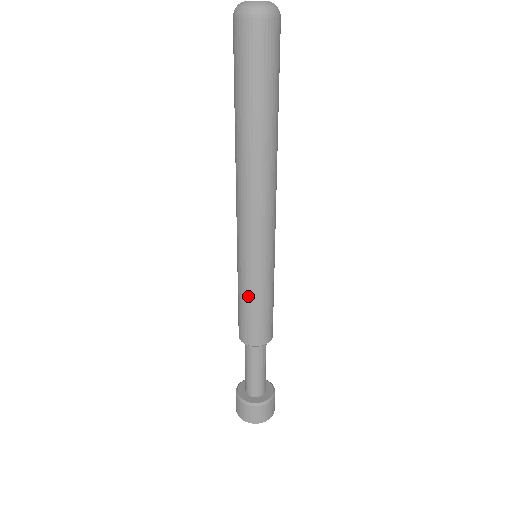
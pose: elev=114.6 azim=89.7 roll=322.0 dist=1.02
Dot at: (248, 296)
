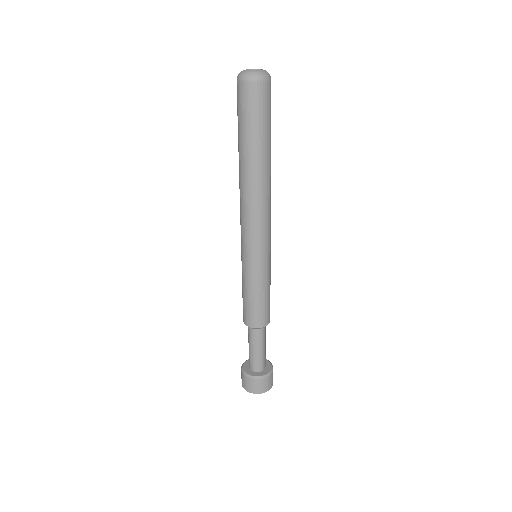
Dot at: (243, 284)
